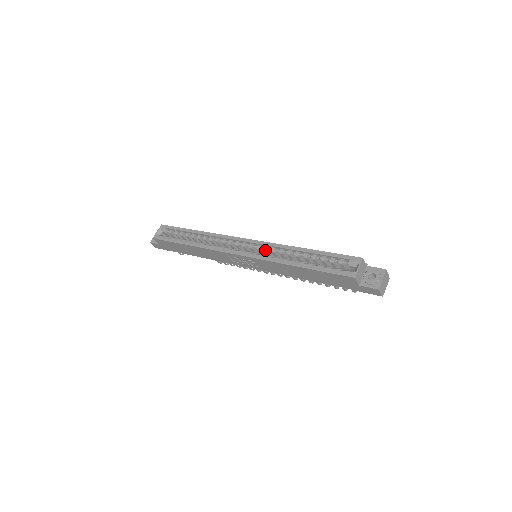
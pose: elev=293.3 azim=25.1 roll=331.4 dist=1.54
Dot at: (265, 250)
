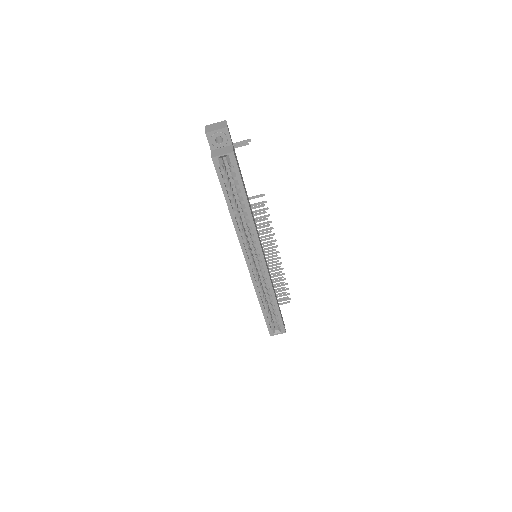
Dot at: (262, 276)
